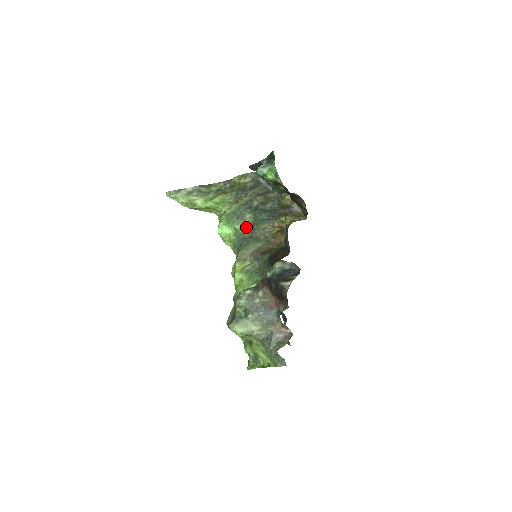
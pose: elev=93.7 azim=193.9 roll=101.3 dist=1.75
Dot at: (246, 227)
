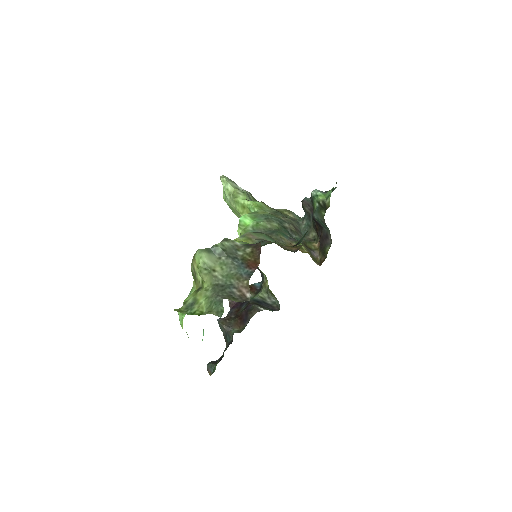
Dot at: (267, 229)
